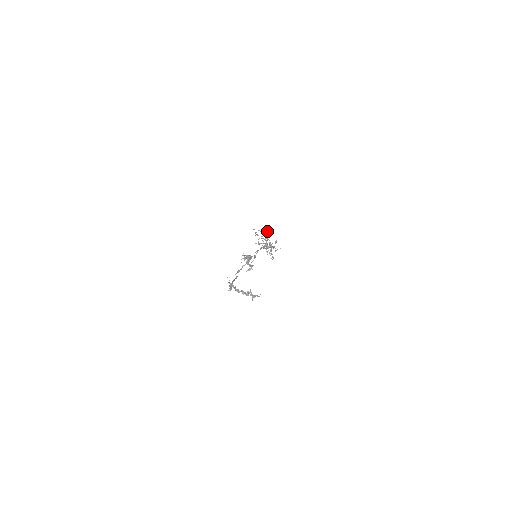
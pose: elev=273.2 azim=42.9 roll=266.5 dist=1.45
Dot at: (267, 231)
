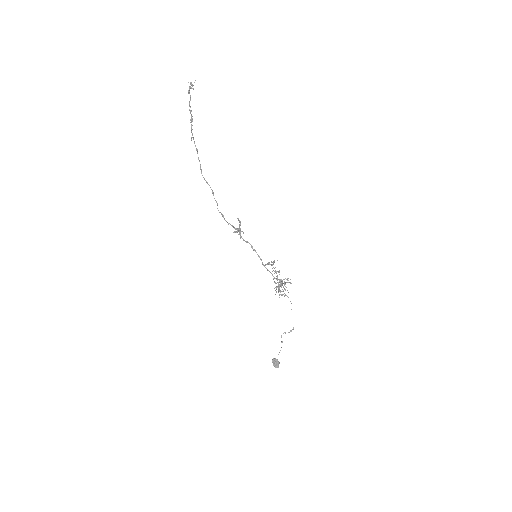
Dot at: (287, 278)
